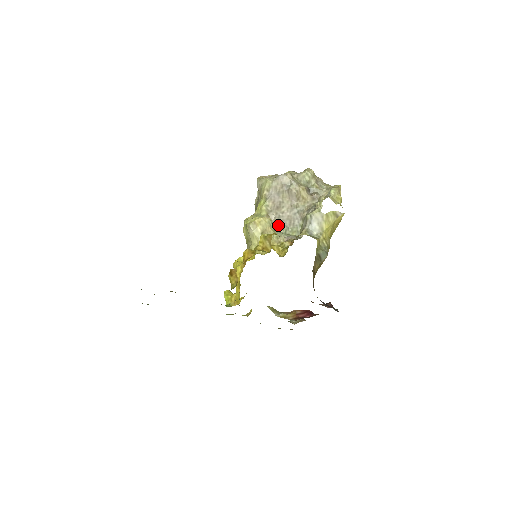
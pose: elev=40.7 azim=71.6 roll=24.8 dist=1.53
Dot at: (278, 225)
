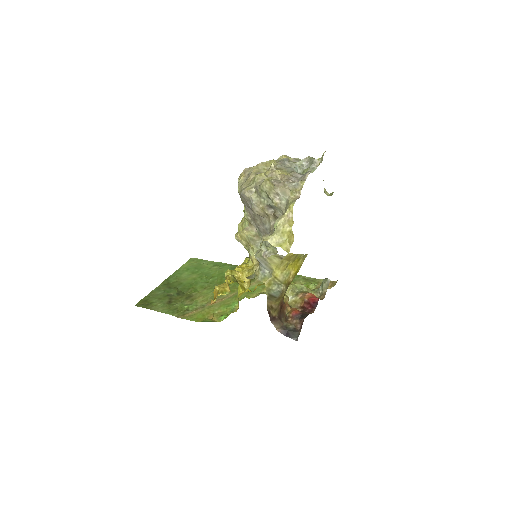
Dot at: (259, 236)
